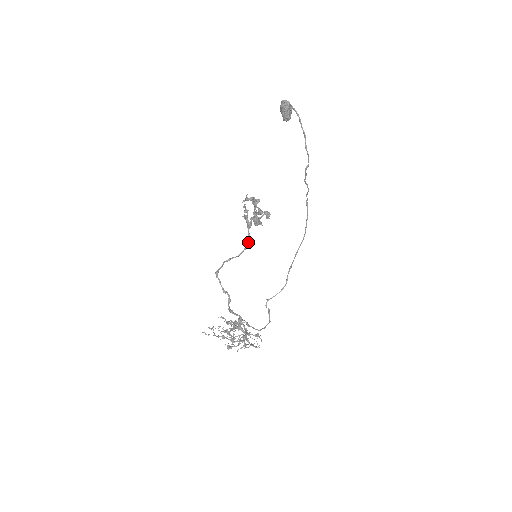
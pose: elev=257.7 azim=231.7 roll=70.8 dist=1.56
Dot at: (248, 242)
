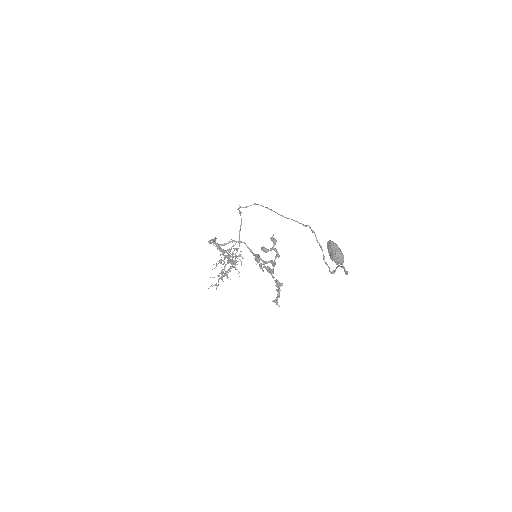
Dot at: (250, 251)
